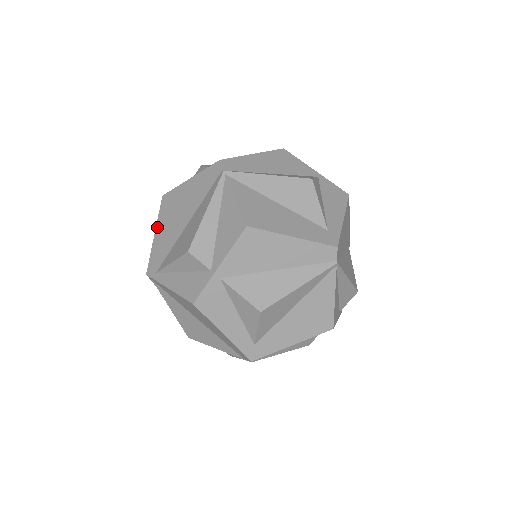
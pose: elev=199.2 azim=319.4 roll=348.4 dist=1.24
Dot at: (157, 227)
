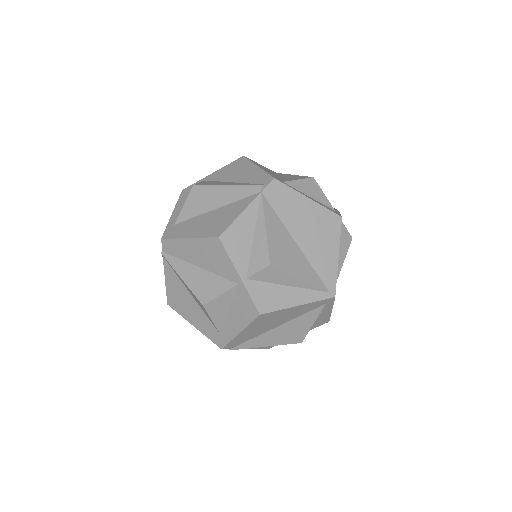
Dot at: occluded
